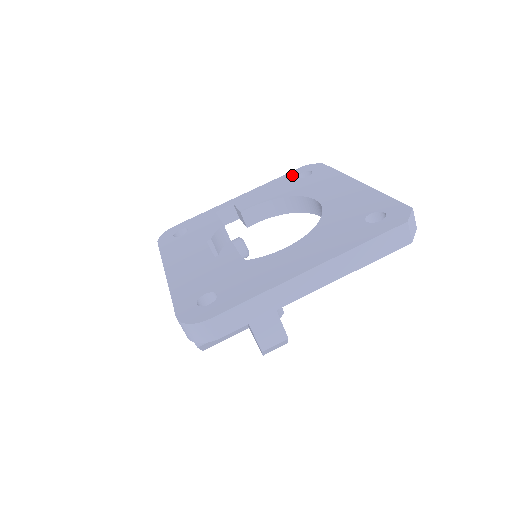
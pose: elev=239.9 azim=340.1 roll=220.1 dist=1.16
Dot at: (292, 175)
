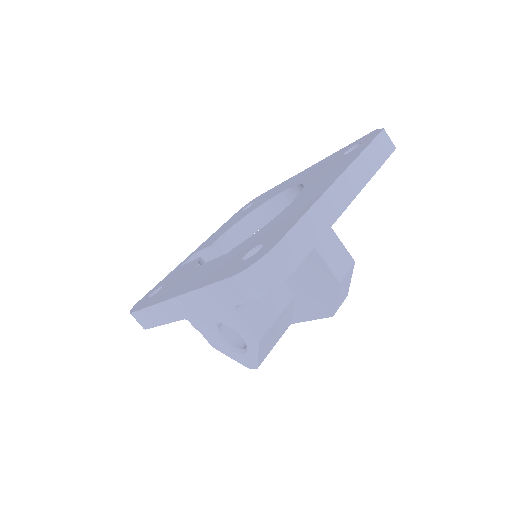
Dot at: (236, 215)
